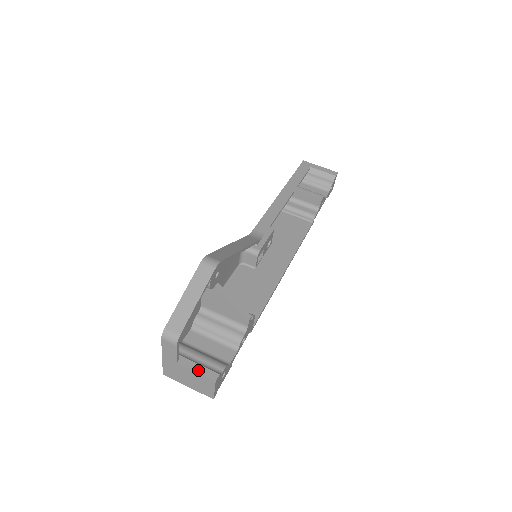
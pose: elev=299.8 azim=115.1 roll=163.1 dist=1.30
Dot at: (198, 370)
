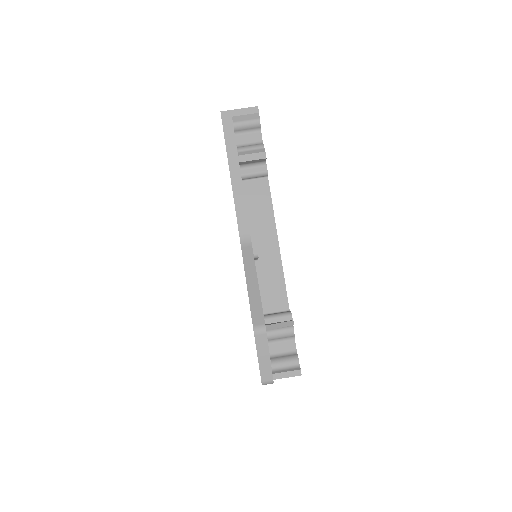
Dot at: (287, 376)
